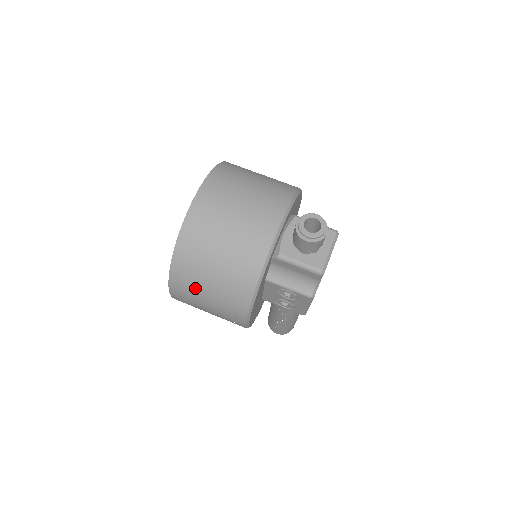
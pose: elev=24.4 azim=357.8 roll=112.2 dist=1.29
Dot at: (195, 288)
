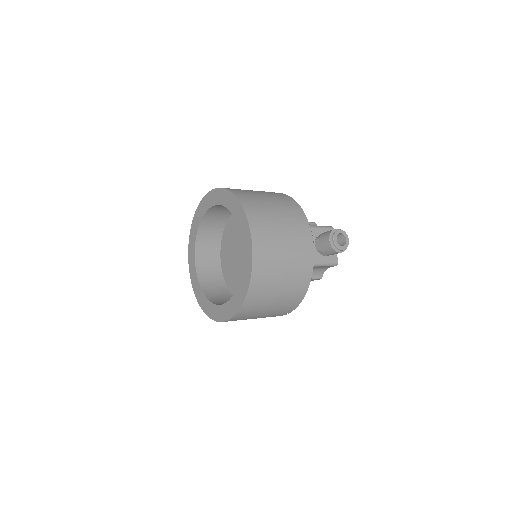
Dot at: (257, 313)
